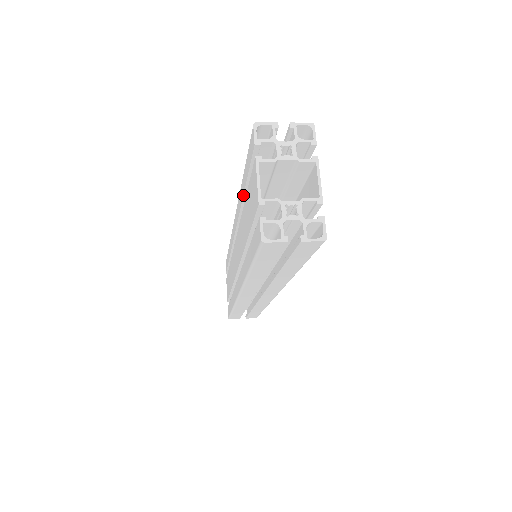
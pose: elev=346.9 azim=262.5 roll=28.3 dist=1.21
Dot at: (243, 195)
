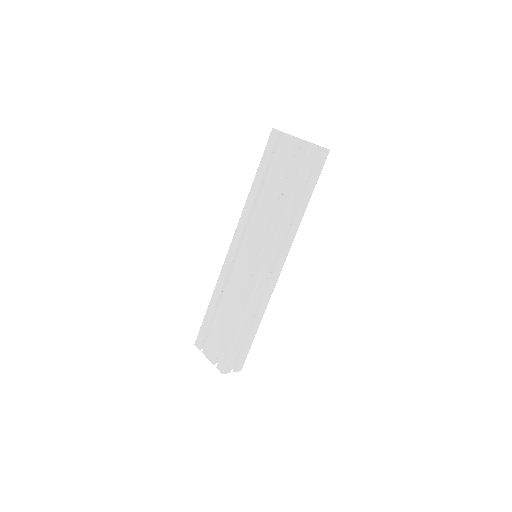
Dot at: (259, 186)
